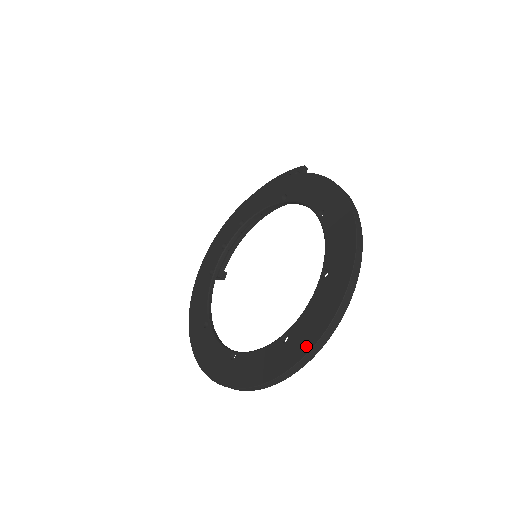
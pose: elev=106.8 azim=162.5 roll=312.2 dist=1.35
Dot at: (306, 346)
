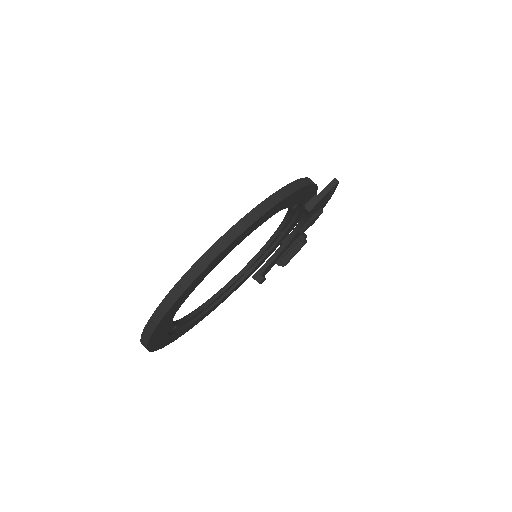
Dot at: occluded
